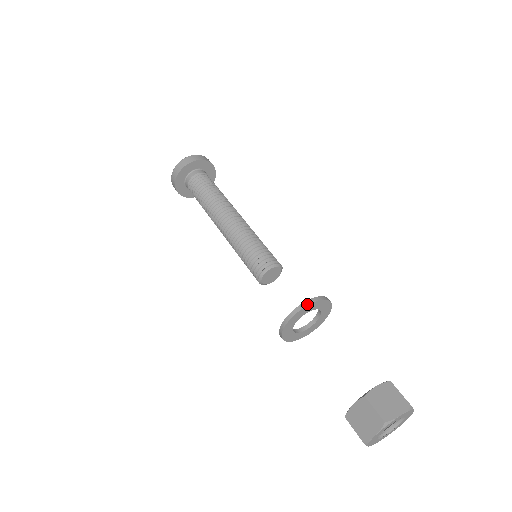
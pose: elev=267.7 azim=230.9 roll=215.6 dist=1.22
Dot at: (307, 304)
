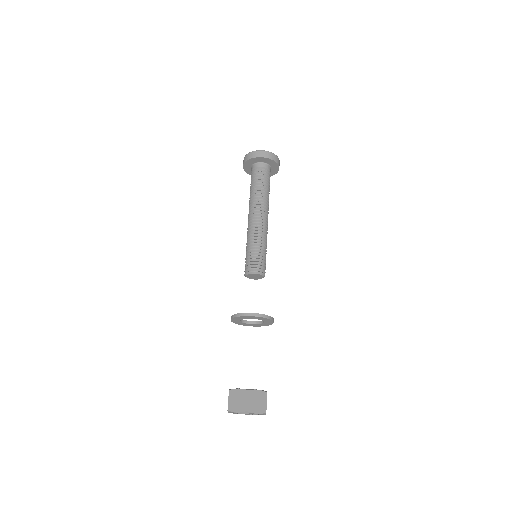
Dot at: (261, 316)
